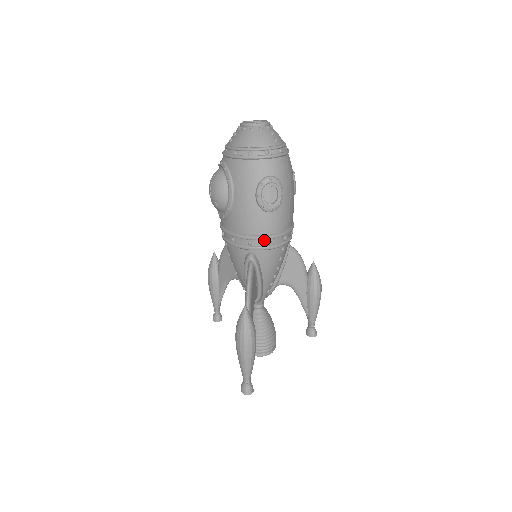
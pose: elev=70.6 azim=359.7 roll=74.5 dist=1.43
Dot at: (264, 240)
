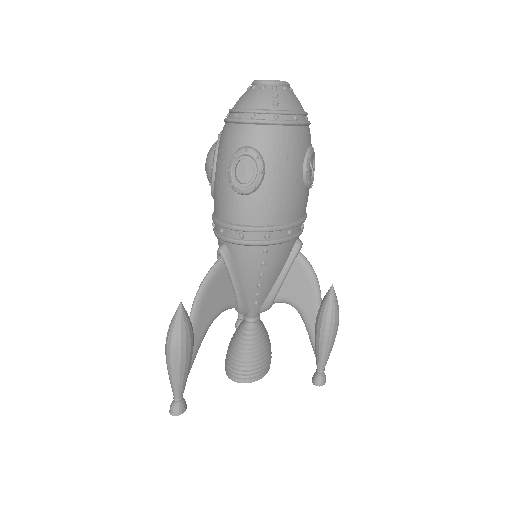
Dot at: (235, 230)
